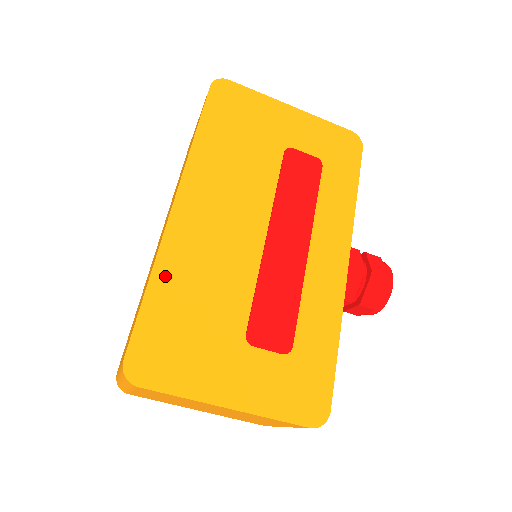
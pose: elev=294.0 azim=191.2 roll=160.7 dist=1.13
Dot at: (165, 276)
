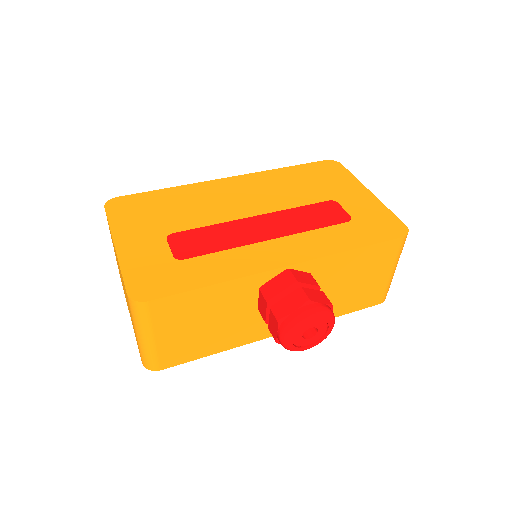
Dot at: (180, 191)
